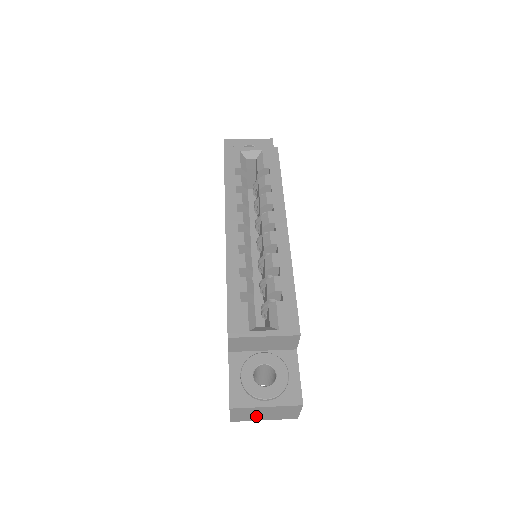
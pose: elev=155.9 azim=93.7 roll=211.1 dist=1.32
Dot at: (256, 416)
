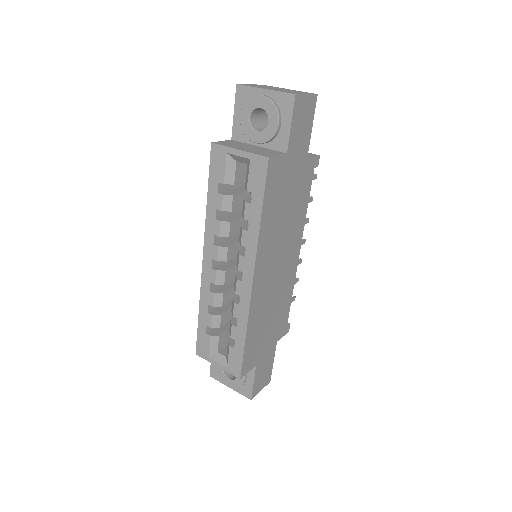
Dot at: occluded
